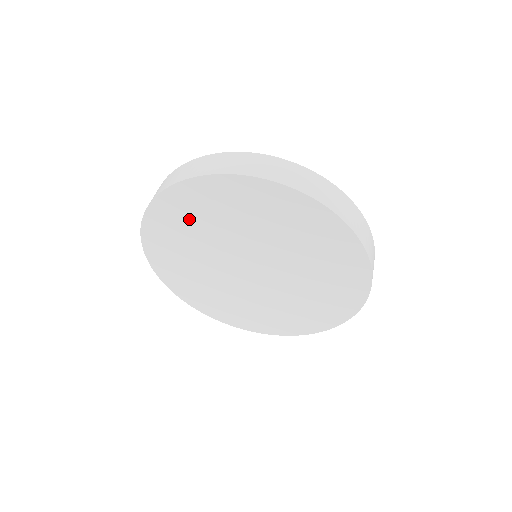
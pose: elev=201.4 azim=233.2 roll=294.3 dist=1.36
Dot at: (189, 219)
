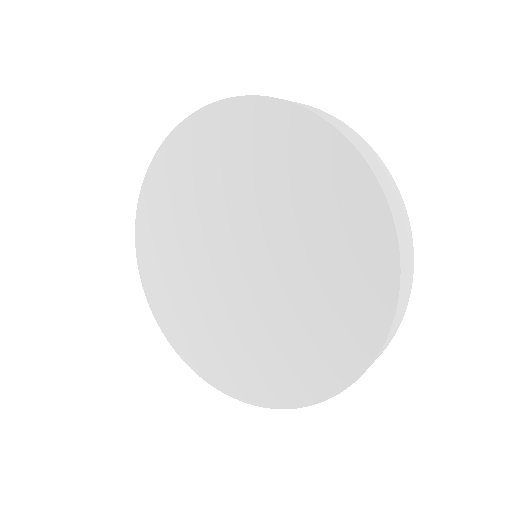
Dot at: (168, 270)
